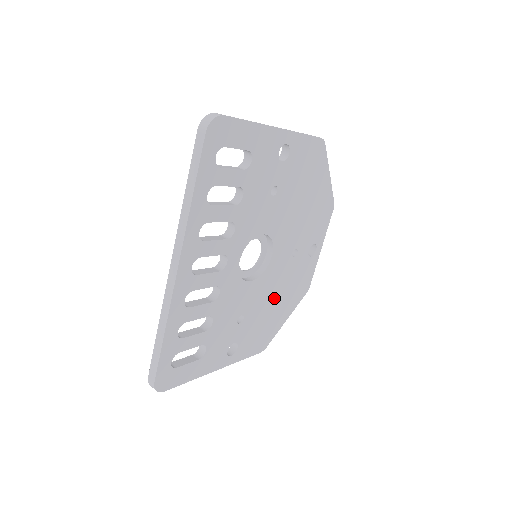
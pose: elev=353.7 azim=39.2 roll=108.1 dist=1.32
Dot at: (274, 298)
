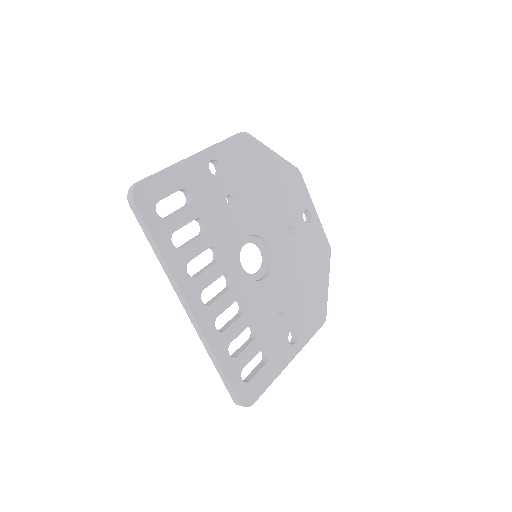
Dot at: (300, 276)
